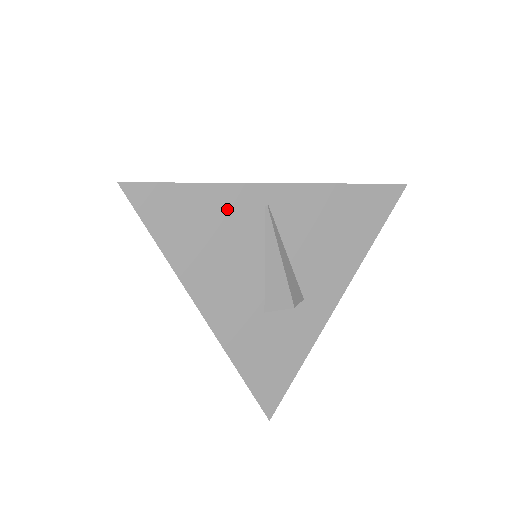
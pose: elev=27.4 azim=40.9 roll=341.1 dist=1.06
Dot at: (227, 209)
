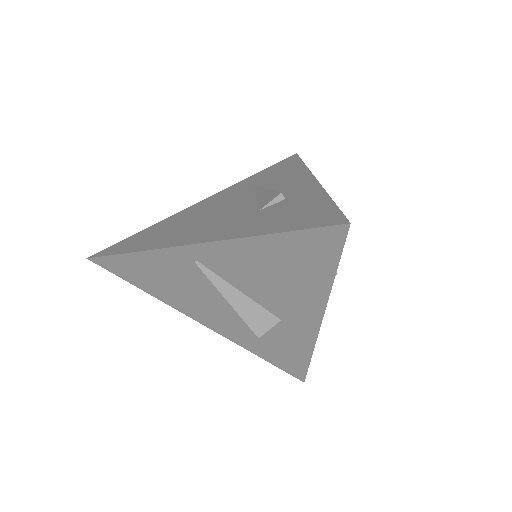
Dot at: (166, 266)
